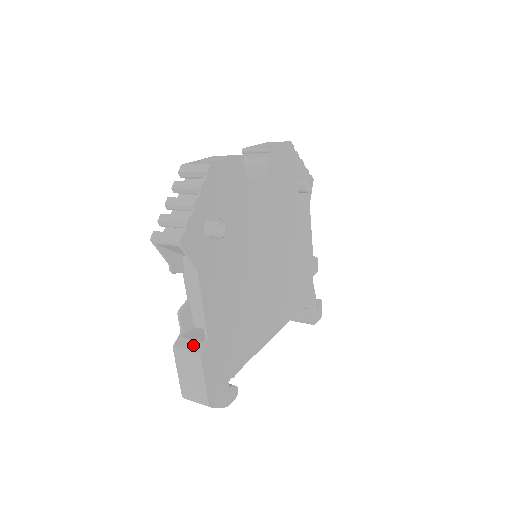
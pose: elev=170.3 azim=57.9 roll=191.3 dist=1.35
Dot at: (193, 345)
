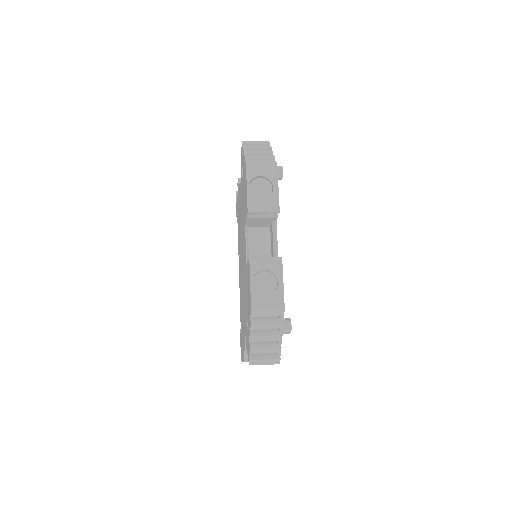
Dot at: occluded
